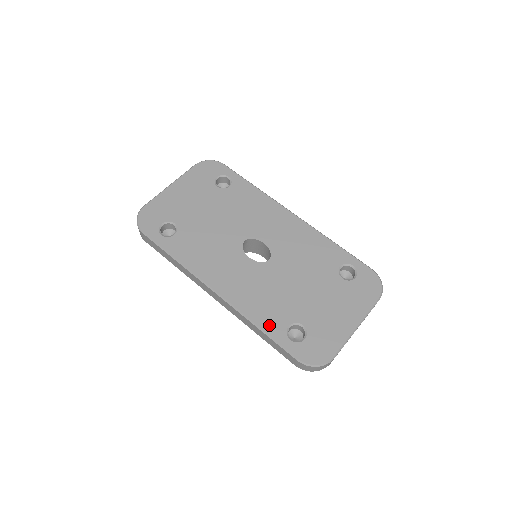
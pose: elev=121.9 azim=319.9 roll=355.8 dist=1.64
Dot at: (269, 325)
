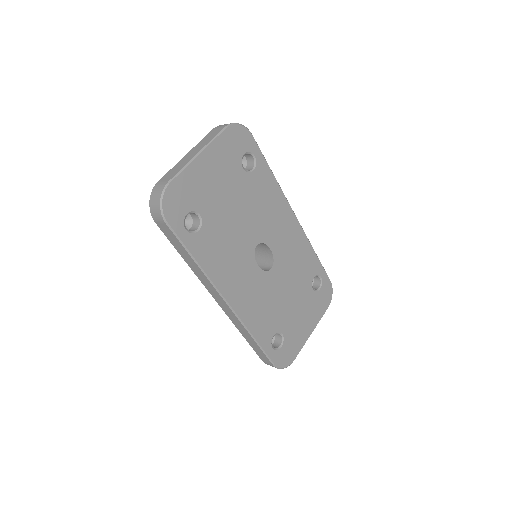
Dot at: (262, 336)
